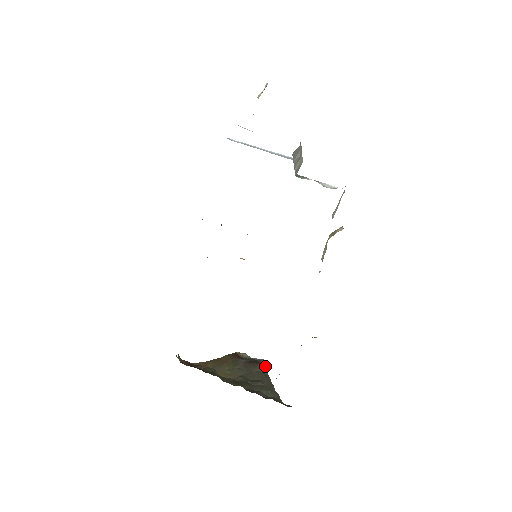
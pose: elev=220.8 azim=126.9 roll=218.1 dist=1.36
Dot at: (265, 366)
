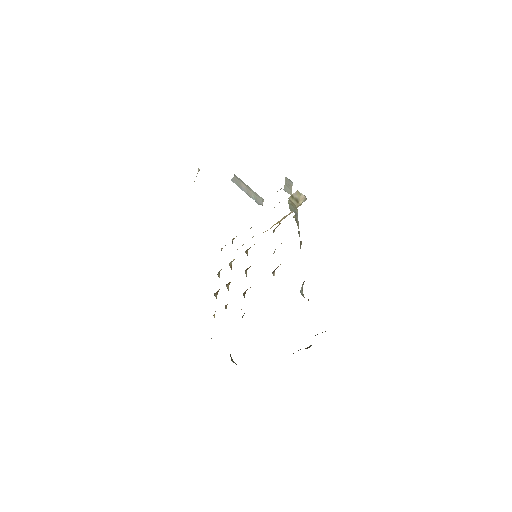
Dot at: occluded
